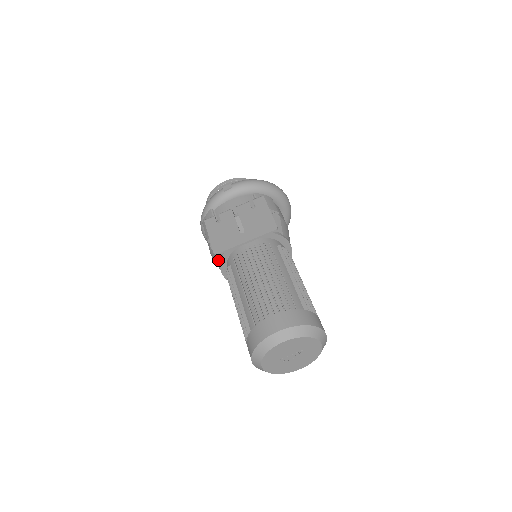
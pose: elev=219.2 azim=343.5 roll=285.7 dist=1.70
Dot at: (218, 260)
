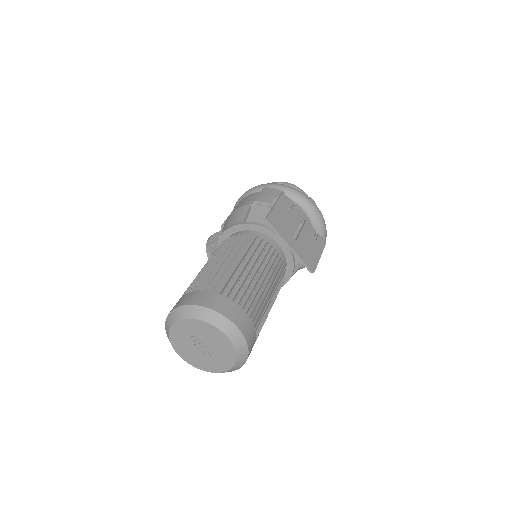
Dot at: (243, 220)
